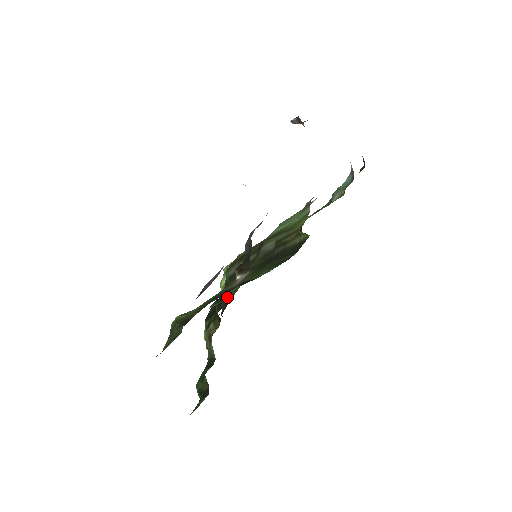
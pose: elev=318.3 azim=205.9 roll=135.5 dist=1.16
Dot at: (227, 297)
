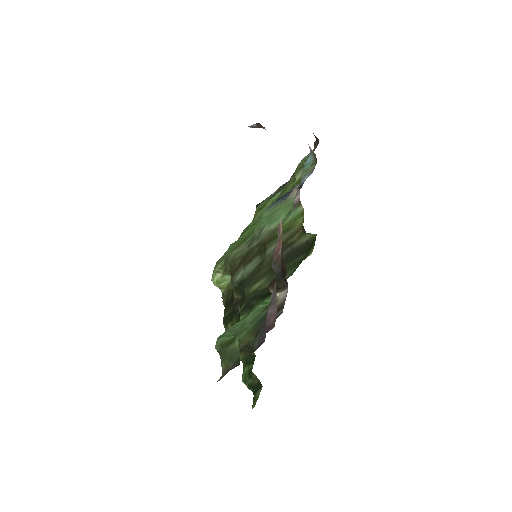
Dot at: (241, 299)
